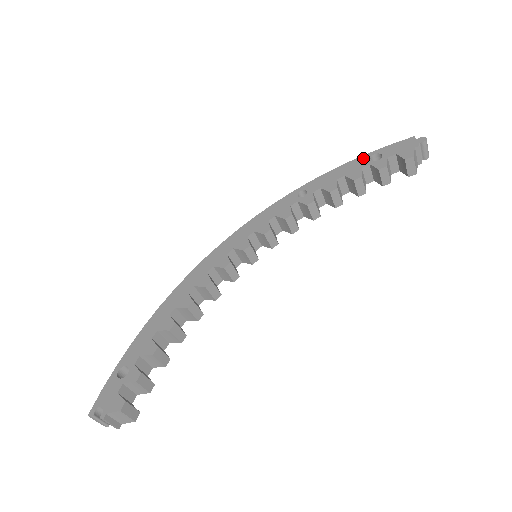
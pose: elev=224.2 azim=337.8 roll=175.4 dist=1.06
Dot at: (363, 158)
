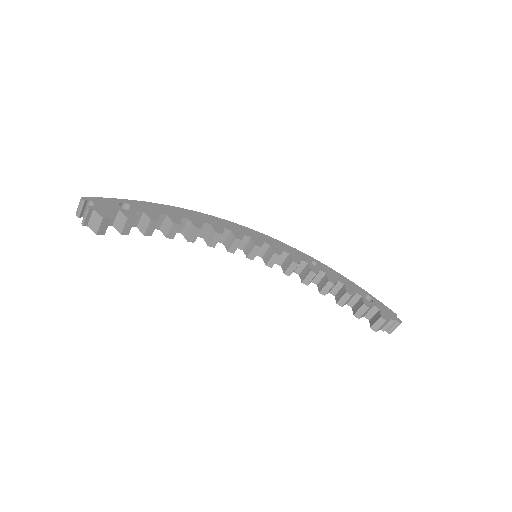
Dot at: (362, 290)
